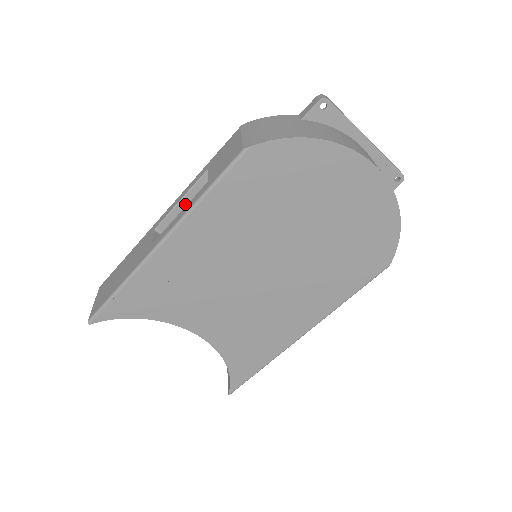
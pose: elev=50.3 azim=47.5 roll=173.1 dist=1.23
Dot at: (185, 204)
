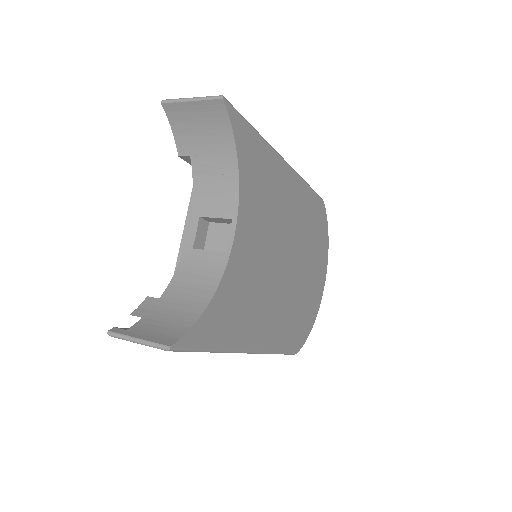
Dot at: occluded
